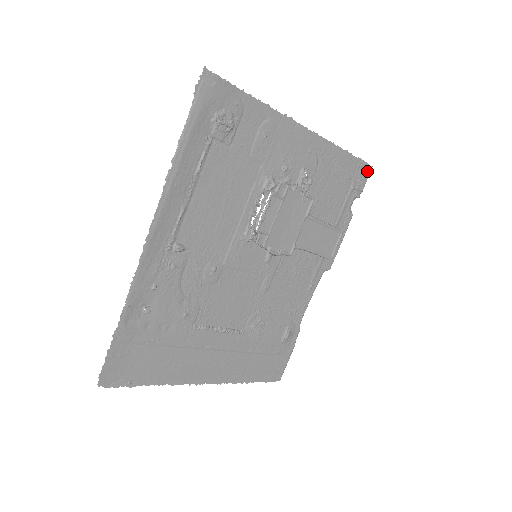
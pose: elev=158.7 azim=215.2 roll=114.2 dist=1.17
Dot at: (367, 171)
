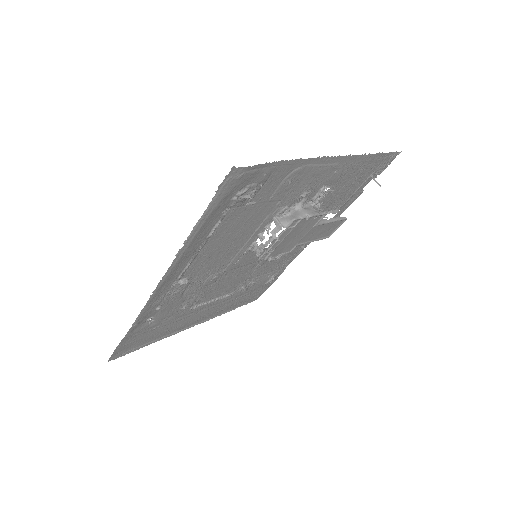
Dot at: (394, 157)
